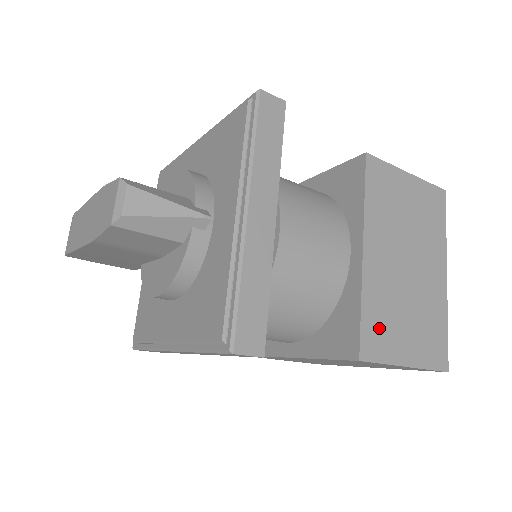
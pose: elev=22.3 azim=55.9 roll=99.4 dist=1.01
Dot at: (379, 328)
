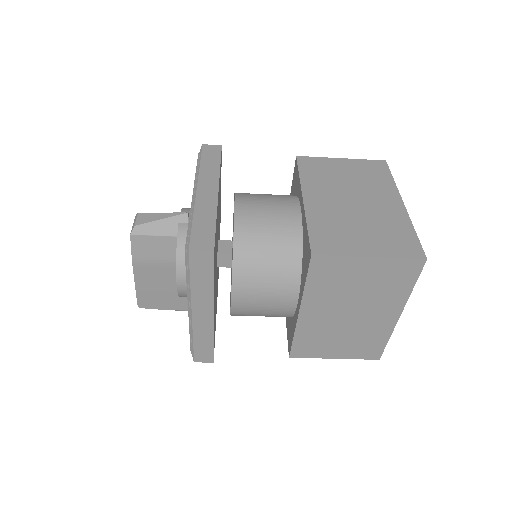
Dot at: (330, 236)
